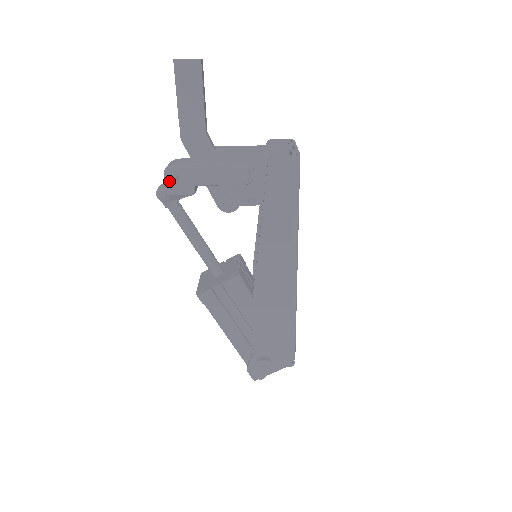
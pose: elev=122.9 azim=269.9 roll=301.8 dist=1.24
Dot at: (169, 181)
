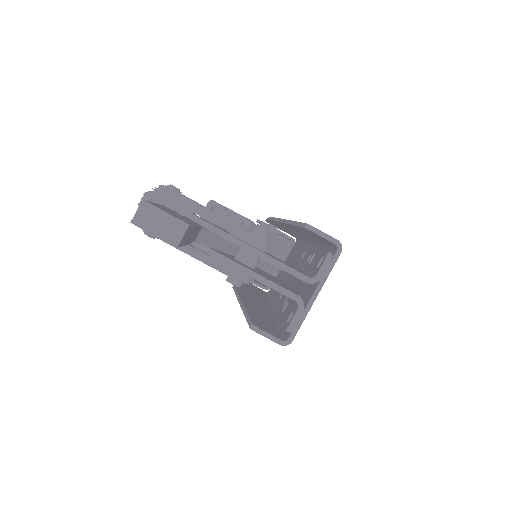
Dot at: occluded
